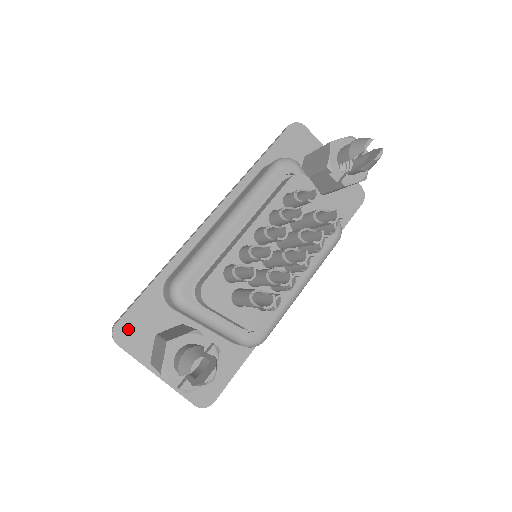
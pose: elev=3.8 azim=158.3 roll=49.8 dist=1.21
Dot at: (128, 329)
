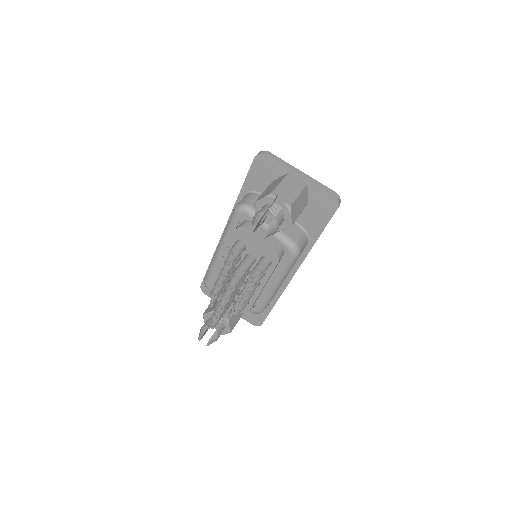
Dot at: occluded
